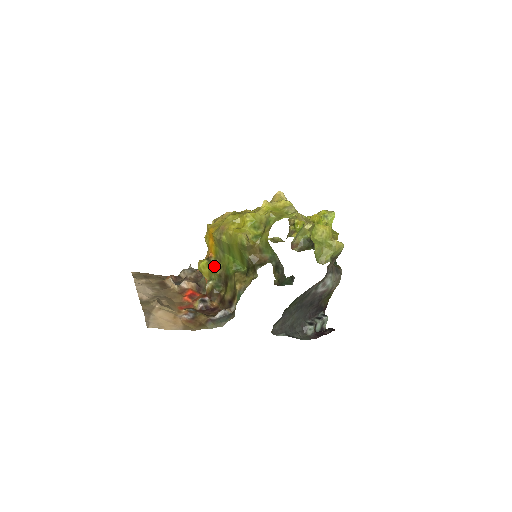
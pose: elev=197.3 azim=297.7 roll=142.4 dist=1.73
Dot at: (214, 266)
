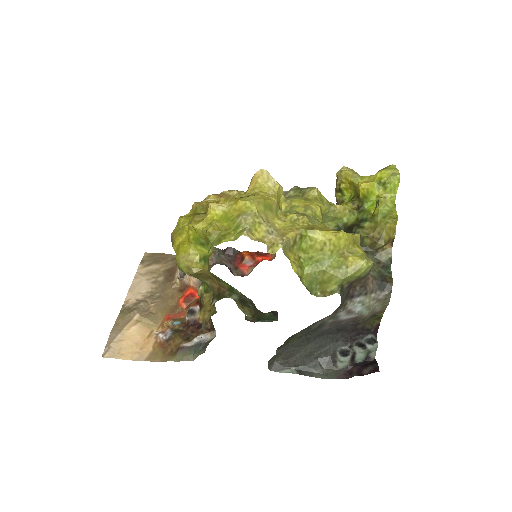
Dot at: occluded
